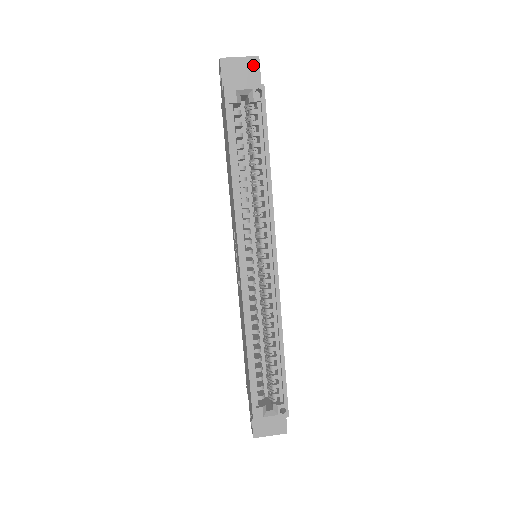
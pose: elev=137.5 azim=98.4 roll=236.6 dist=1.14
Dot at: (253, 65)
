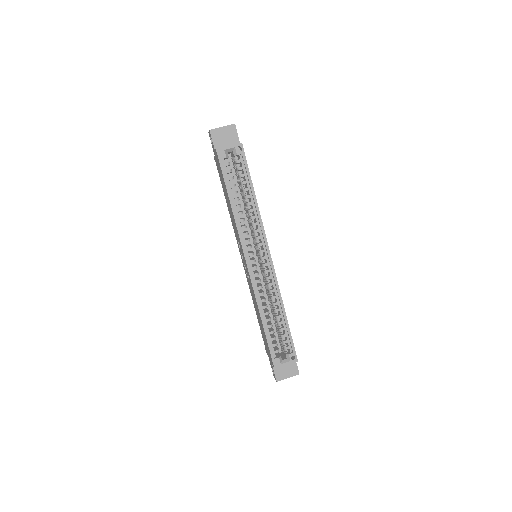
Dot at: (232, 130)
